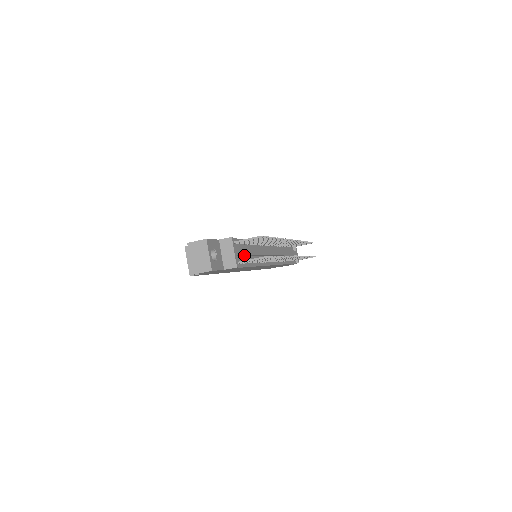
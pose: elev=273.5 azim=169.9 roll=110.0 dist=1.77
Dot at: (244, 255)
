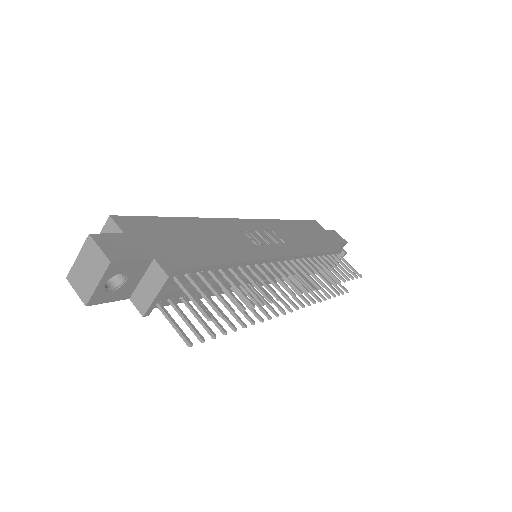
Dot at: occluded
